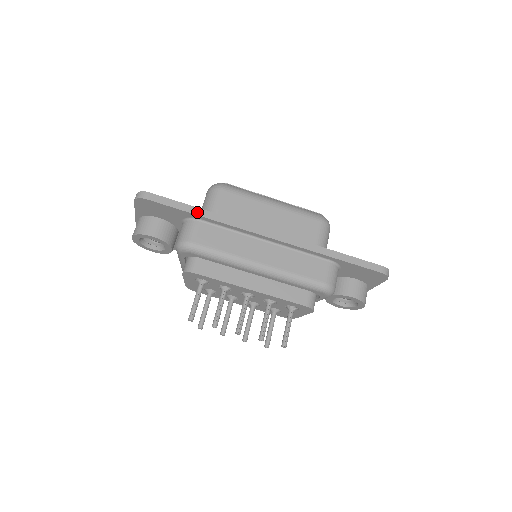
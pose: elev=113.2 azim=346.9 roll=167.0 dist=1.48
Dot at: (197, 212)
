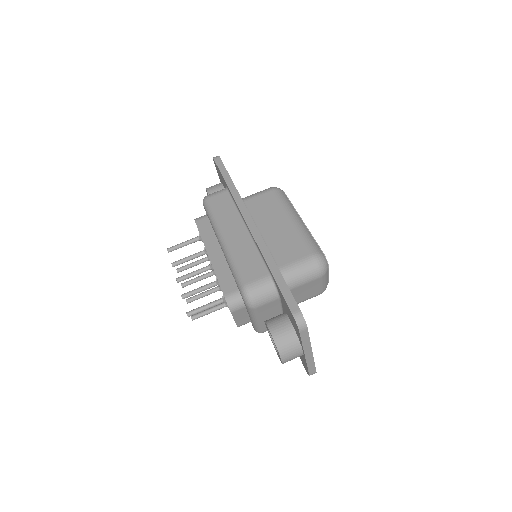
Dot at: (228, 181)
